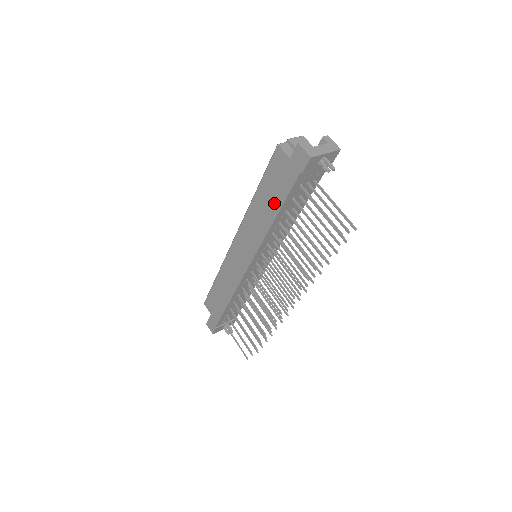
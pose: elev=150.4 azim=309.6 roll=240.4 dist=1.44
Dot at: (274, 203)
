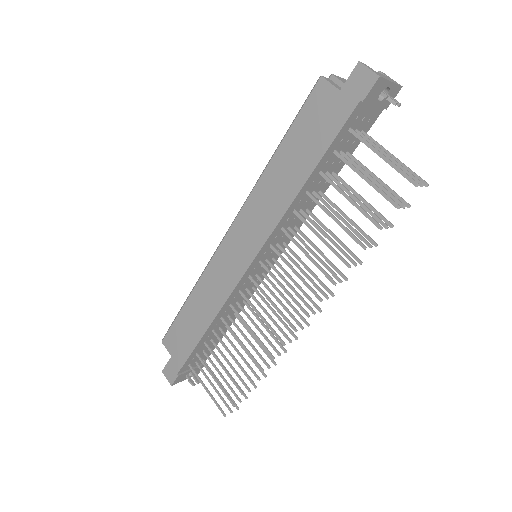
Dot at: (307, 158)
